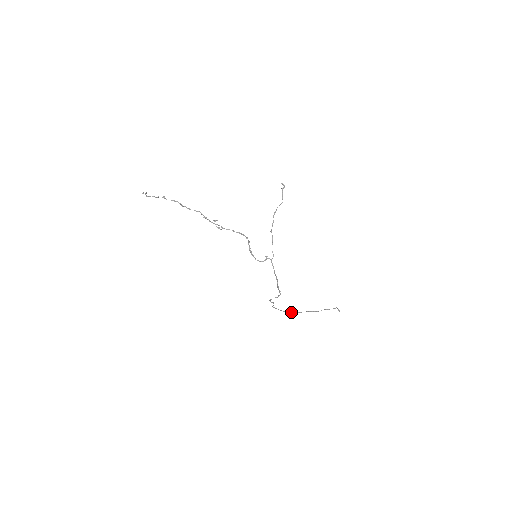
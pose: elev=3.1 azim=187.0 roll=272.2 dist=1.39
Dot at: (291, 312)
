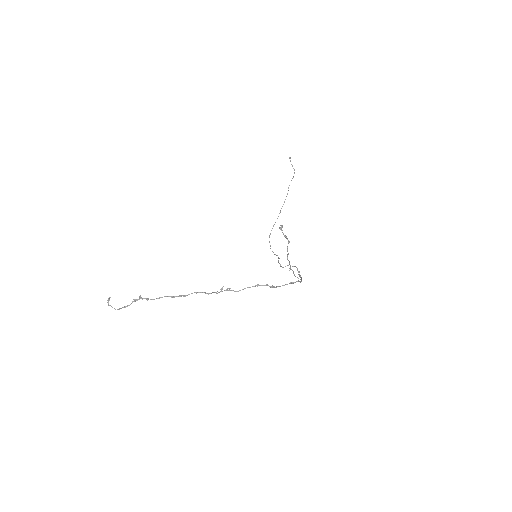
Dot at: occluded
